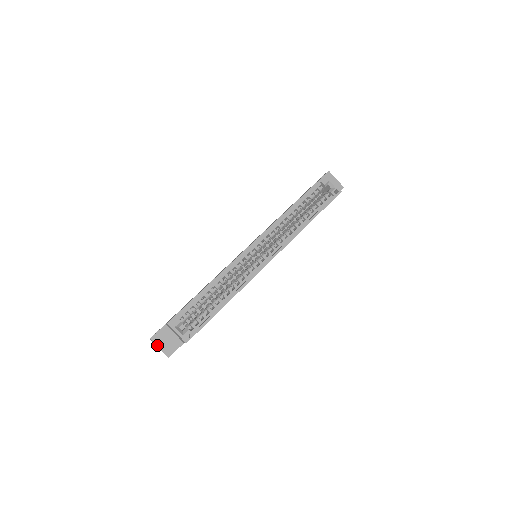
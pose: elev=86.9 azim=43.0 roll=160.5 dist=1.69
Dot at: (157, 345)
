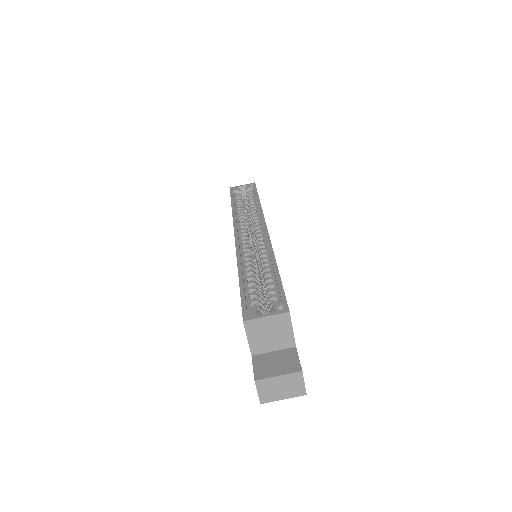
Dot at: (271, 376)
